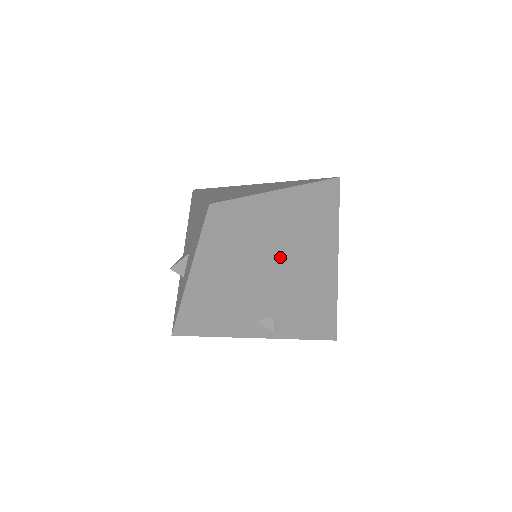
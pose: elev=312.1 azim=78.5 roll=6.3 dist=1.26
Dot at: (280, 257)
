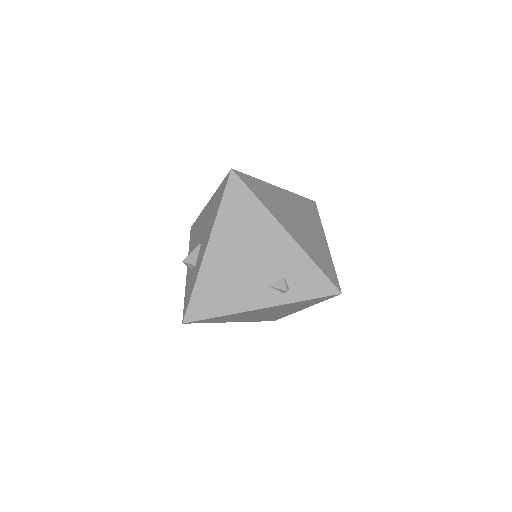
Dot at: (286, 222)
